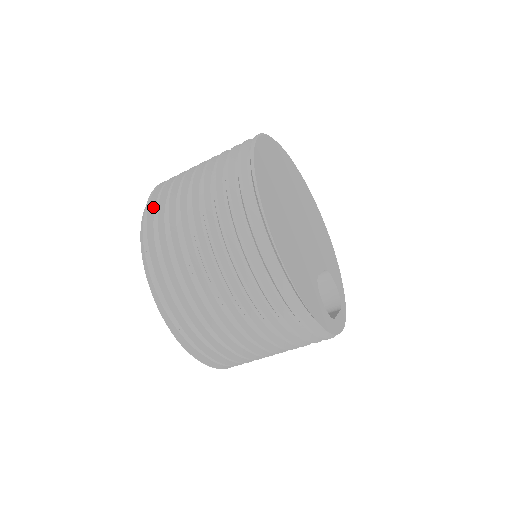
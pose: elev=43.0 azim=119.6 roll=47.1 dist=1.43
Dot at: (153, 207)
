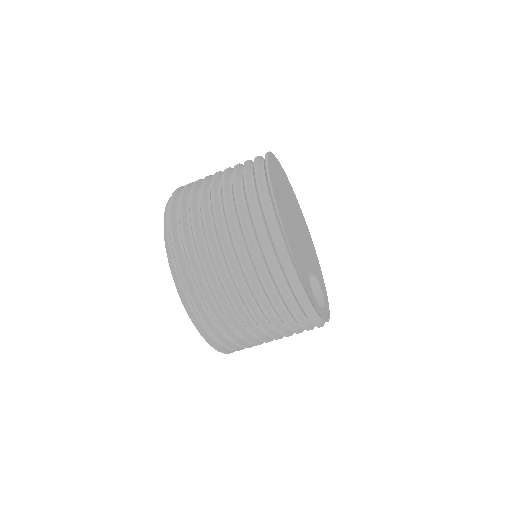
Dot at: (178, 194)
